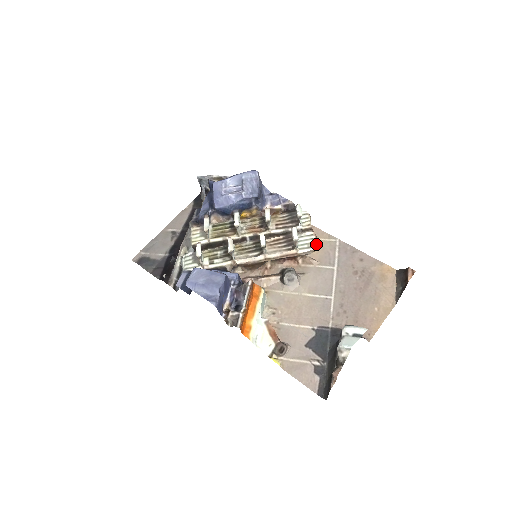
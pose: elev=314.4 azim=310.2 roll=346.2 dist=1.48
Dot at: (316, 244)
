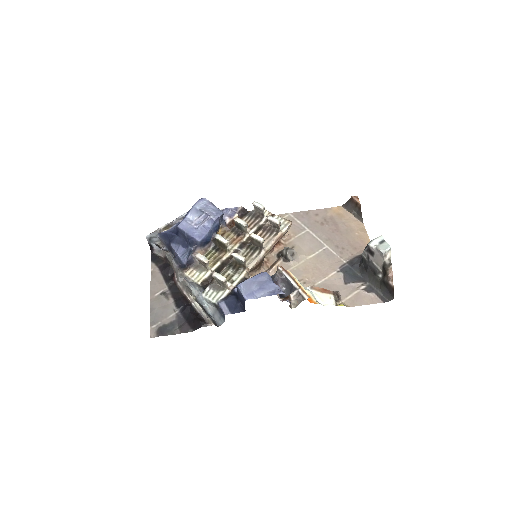
Dot at: (287, 220)
